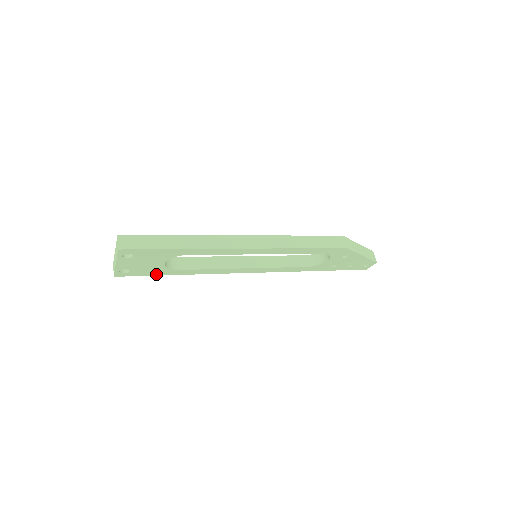
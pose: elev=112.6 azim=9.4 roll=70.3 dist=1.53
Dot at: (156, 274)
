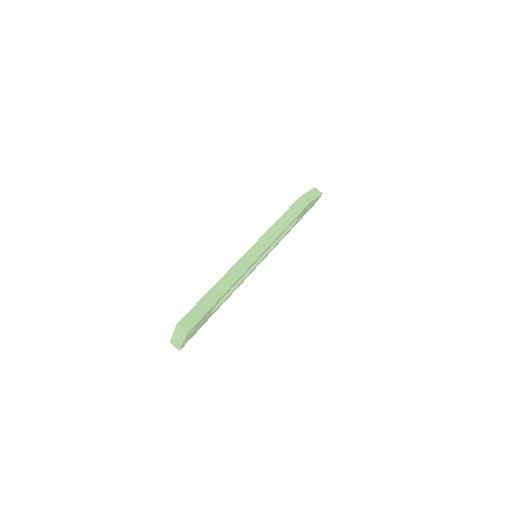
Dot at: (203, 324)
